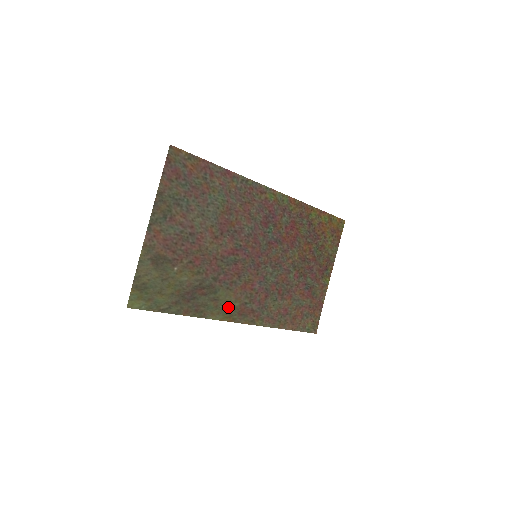
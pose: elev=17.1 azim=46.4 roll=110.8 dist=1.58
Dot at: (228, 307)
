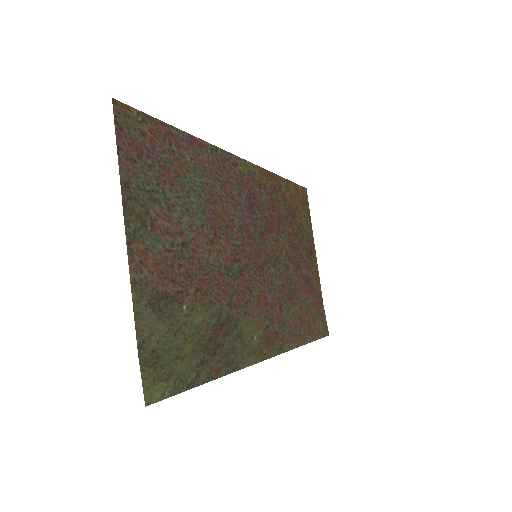
Dot at: (254, 341)
